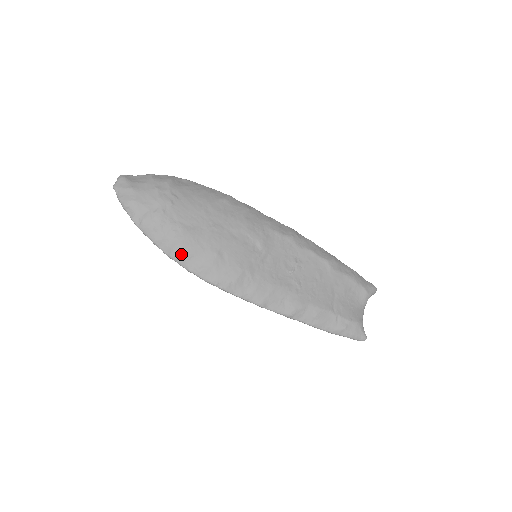
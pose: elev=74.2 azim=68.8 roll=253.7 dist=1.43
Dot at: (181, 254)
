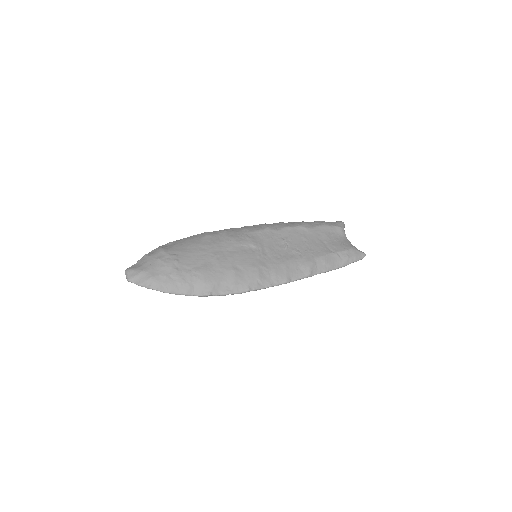
Dot at: (211, 287)
